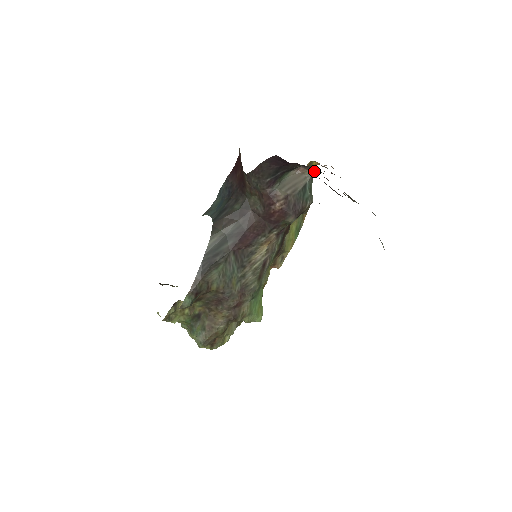
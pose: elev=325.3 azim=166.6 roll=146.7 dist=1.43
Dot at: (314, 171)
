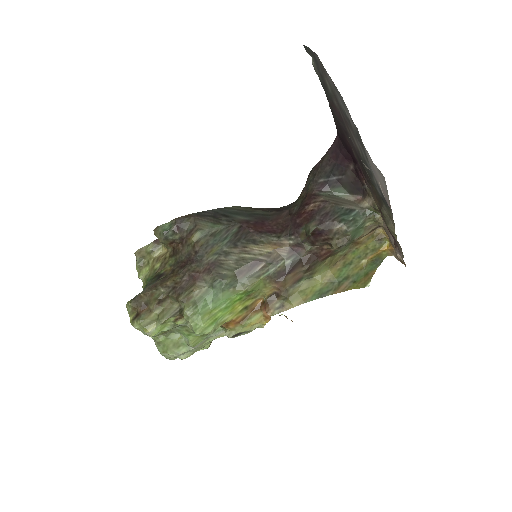
Dot at: (370, 202)
